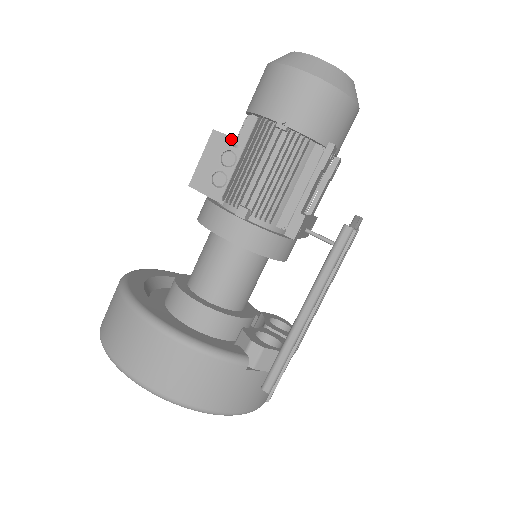
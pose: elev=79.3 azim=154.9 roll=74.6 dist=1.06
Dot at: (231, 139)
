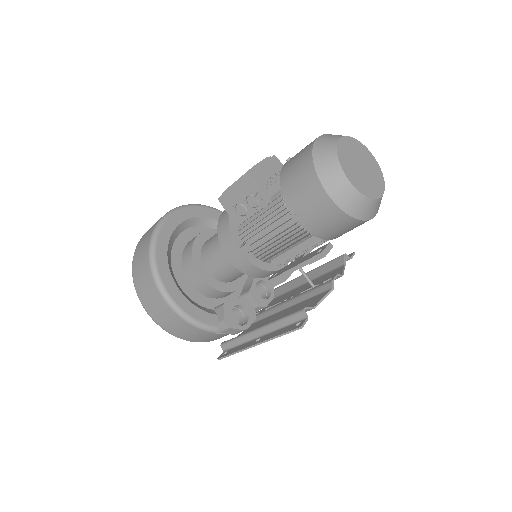
Dot at: (256, 196)
